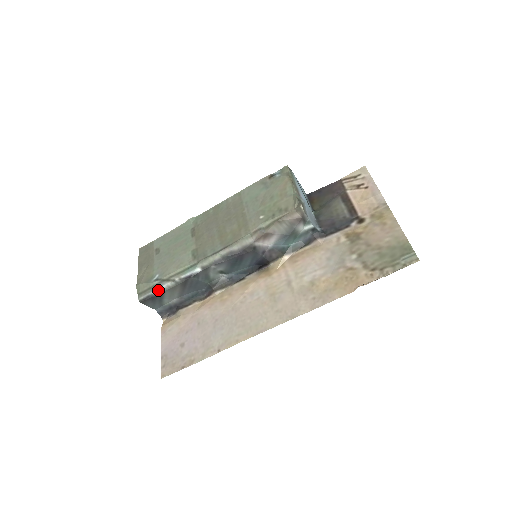
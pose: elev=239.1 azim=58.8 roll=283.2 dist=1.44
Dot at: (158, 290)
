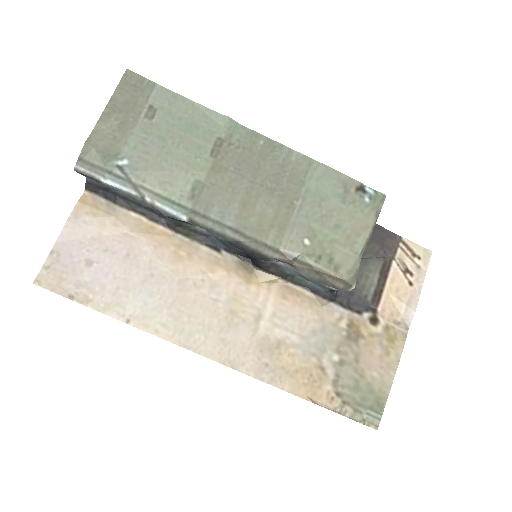
Dot at: (112, 185)
